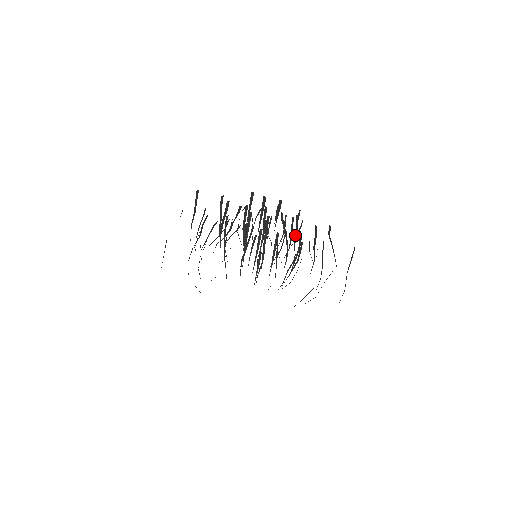
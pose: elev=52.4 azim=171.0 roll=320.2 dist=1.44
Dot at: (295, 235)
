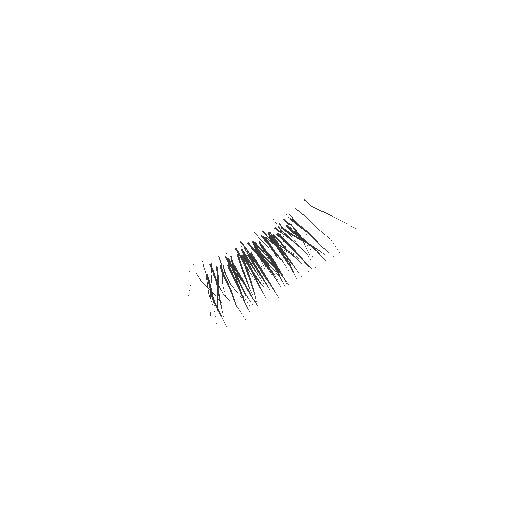
Dot at: (313, 238)
